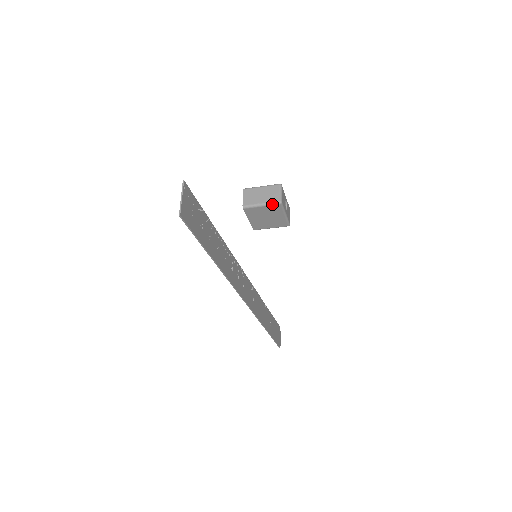
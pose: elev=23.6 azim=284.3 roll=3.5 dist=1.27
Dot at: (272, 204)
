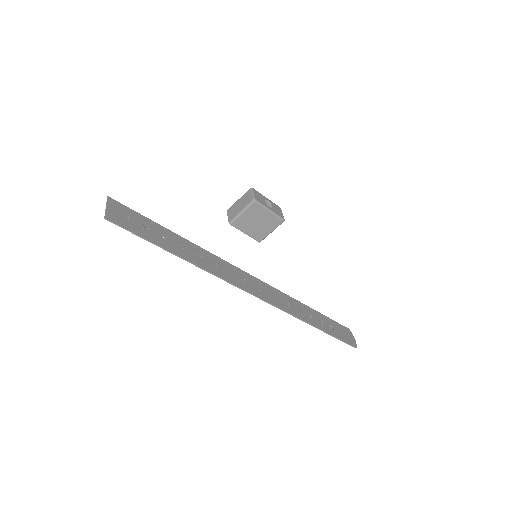
Dot at: (249, 206)
